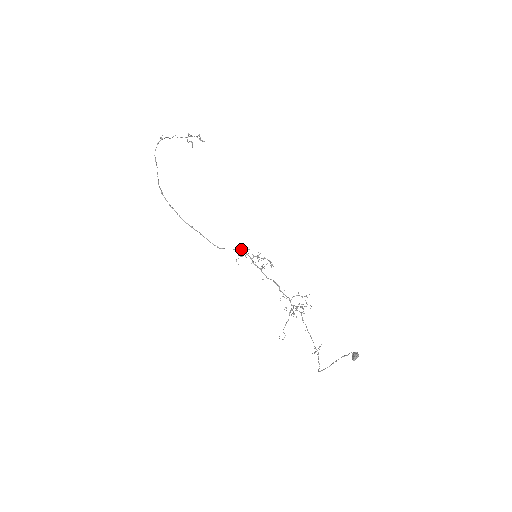
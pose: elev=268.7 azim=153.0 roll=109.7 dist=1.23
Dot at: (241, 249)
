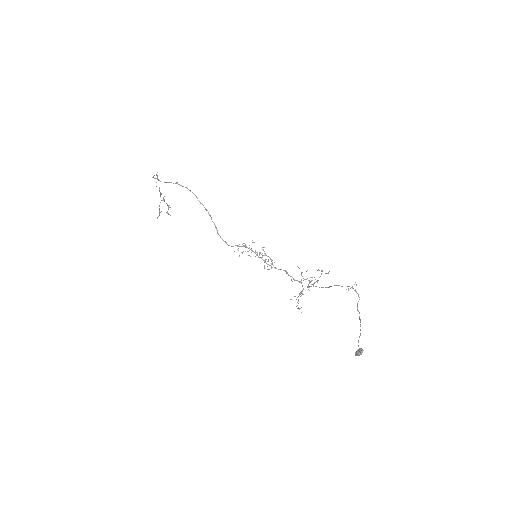
Dot at: (244, 245)
